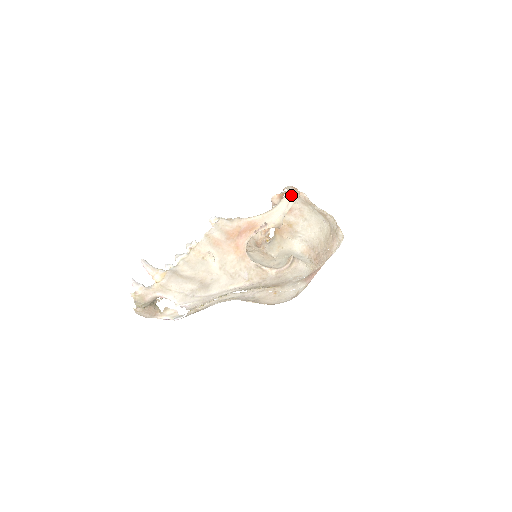
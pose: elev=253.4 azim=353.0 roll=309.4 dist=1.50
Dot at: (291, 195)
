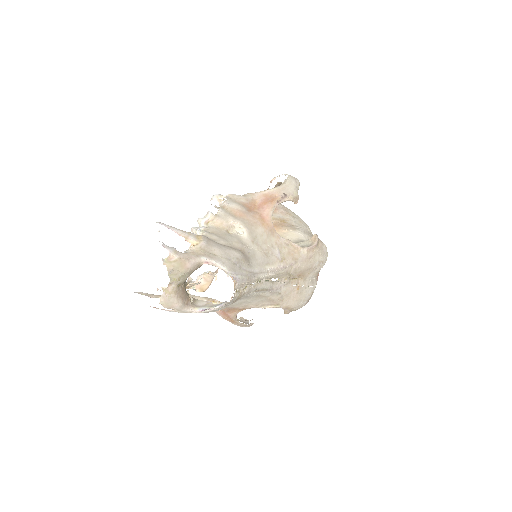
Dot at: (292, 176)
